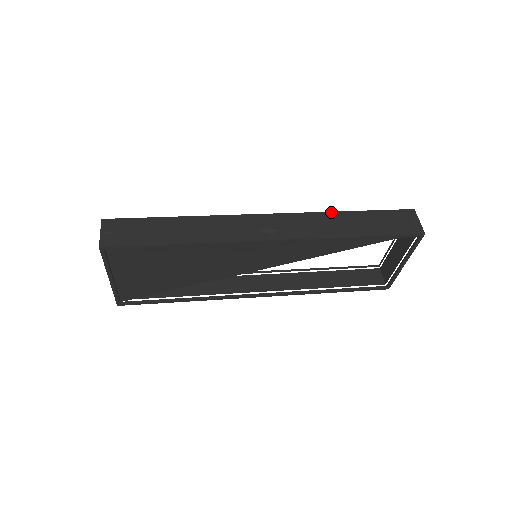
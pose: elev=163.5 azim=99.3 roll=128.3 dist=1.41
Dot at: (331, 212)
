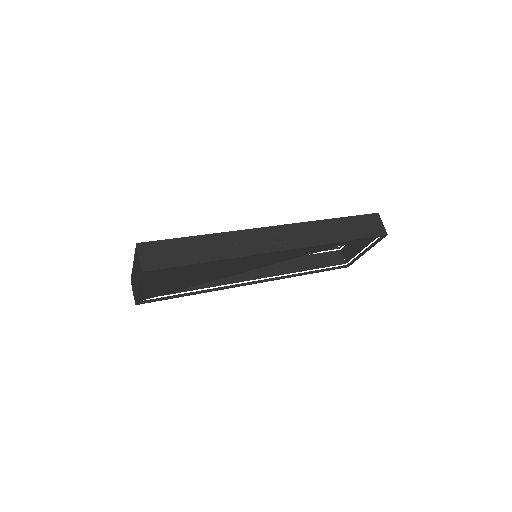
Dot at: (319, 221)
